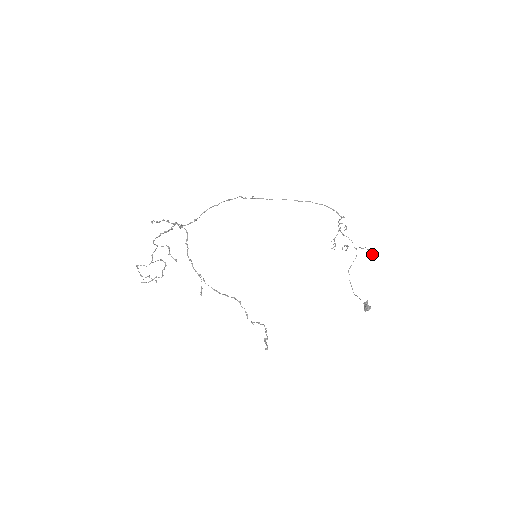
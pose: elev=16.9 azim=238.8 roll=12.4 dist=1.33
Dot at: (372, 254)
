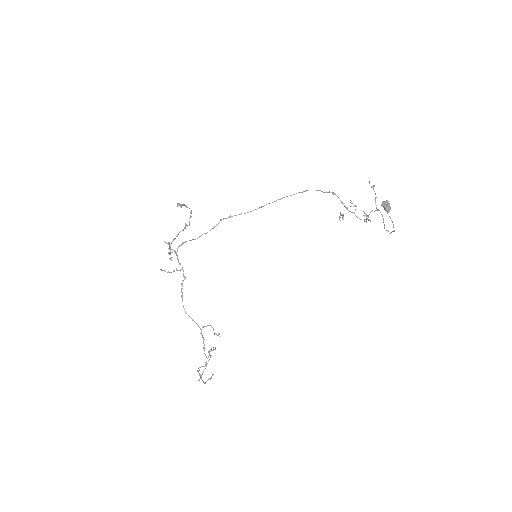
Dot at: (374, 186)
